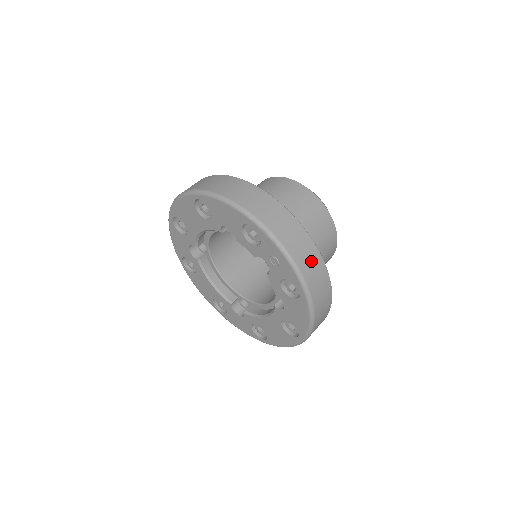
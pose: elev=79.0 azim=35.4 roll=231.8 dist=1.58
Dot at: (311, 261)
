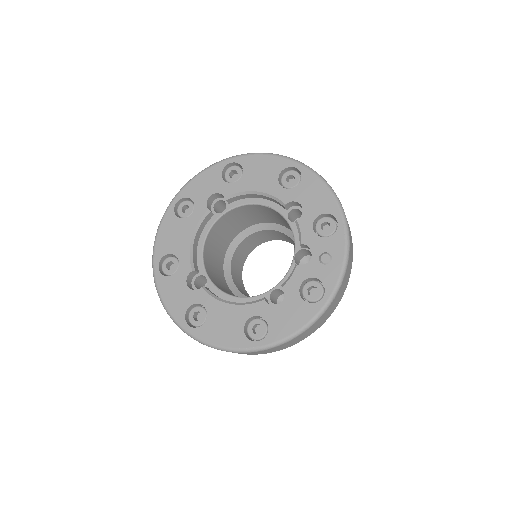
Dot at: (344, 286)
